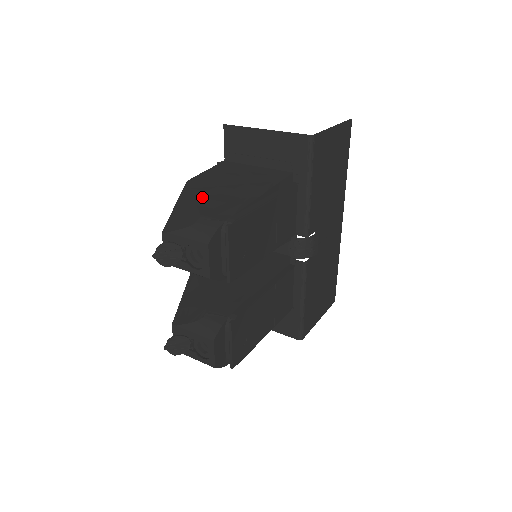
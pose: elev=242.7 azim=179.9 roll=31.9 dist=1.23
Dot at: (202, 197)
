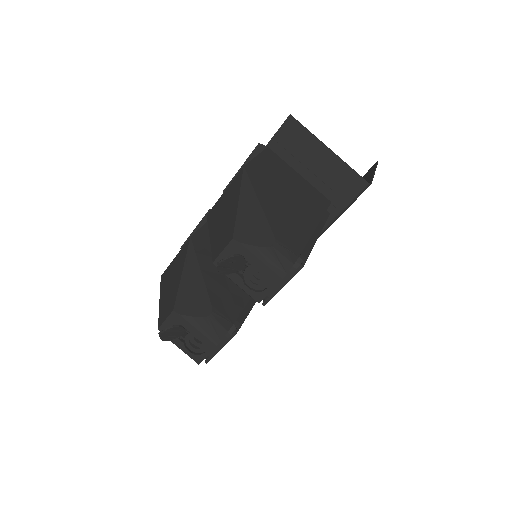
Dot at: (267, 205)
